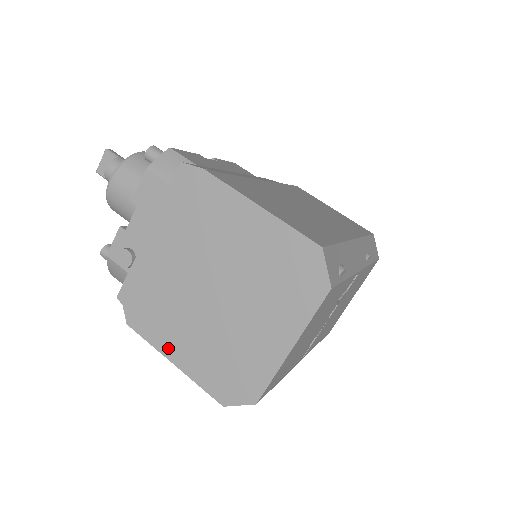
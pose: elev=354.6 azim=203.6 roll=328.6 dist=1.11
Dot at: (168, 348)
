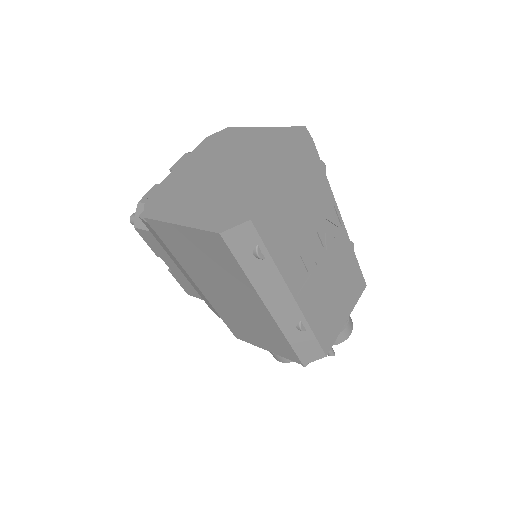
Dot at: (177, 217)
